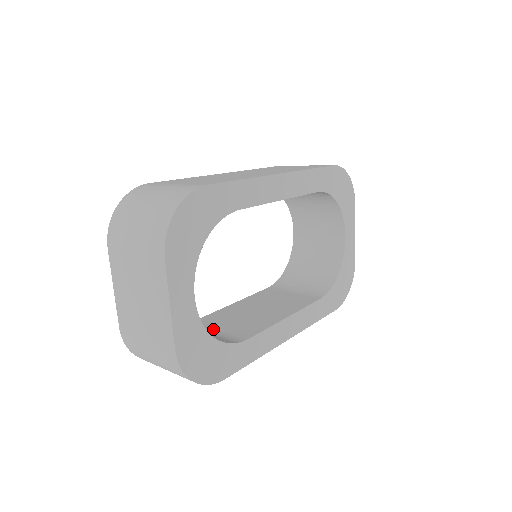
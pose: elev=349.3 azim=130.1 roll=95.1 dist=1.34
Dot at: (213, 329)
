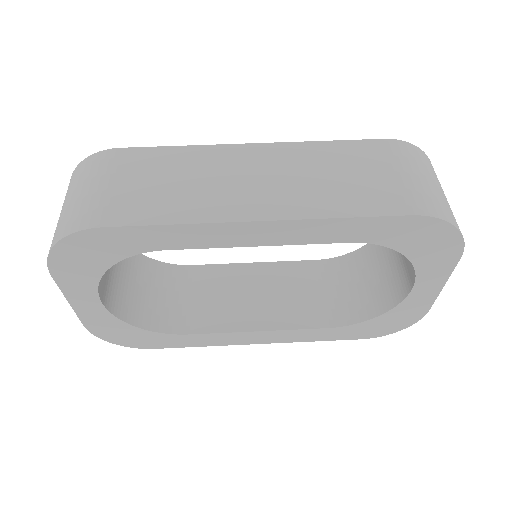
Dot at: (187, 293)
